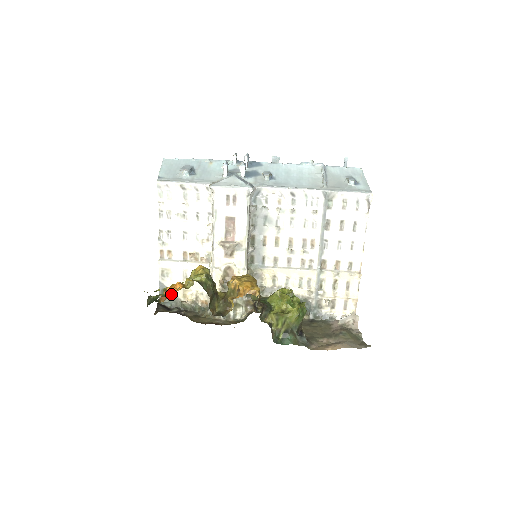
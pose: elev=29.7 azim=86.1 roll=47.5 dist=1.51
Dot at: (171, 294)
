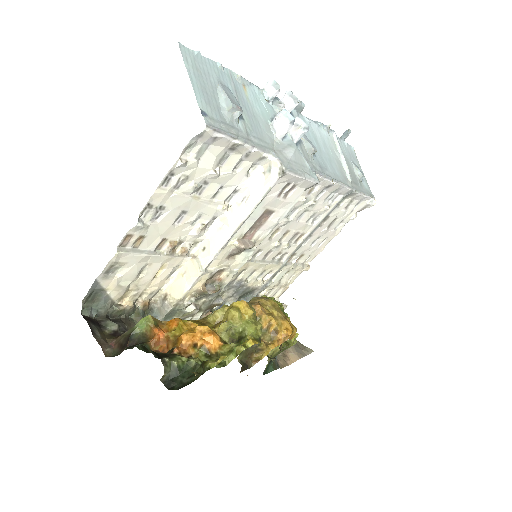
Dot at: (222, 365)
